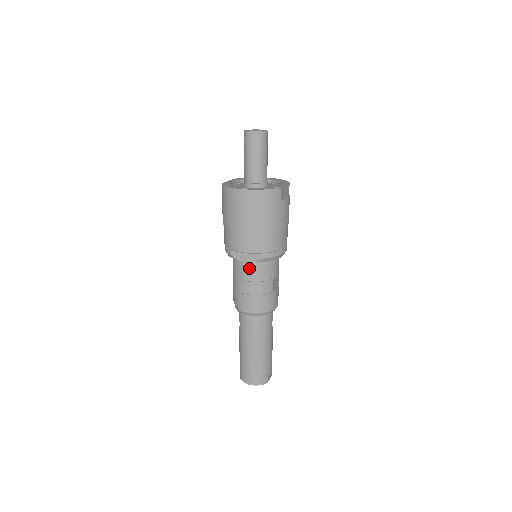
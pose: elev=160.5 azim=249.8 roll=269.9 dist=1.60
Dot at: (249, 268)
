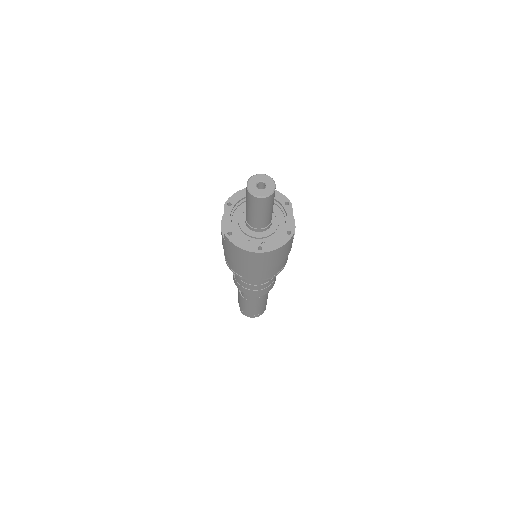
Dot at: (258, 280)
